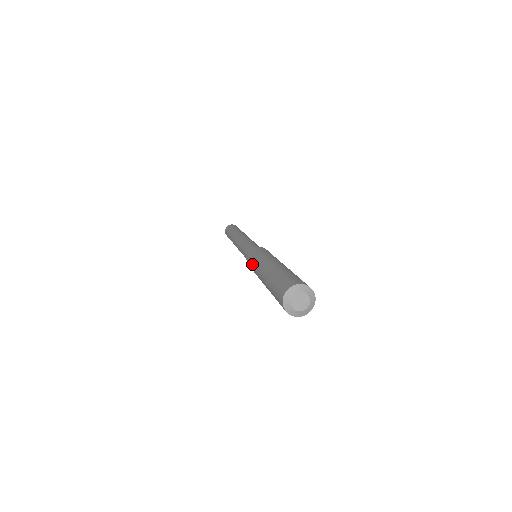
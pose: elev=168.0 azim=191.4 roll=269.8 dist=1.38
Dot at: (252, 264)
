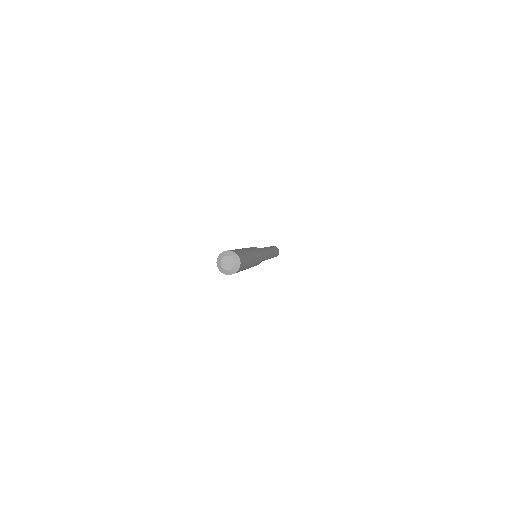
Dot at: occluded
